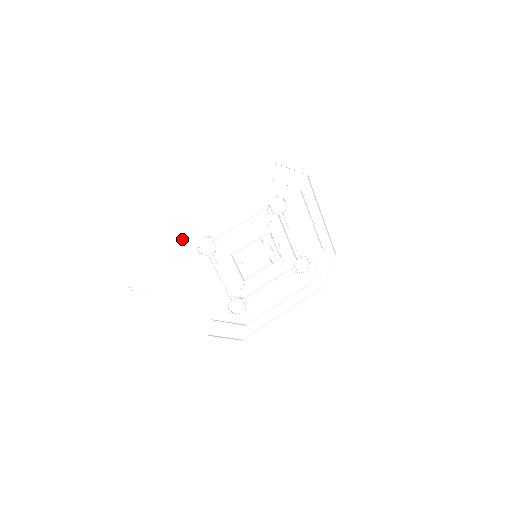
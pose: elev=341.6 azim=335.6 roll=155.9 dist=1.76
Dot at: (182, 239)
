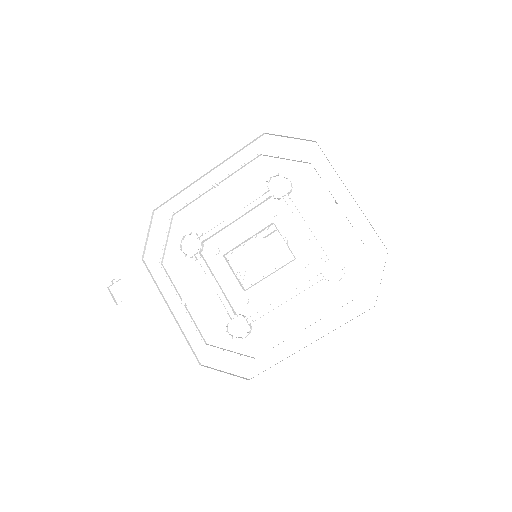
Dot at: (162, 236)
